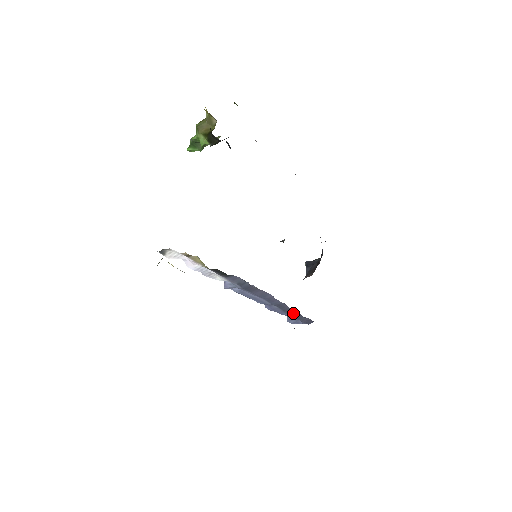
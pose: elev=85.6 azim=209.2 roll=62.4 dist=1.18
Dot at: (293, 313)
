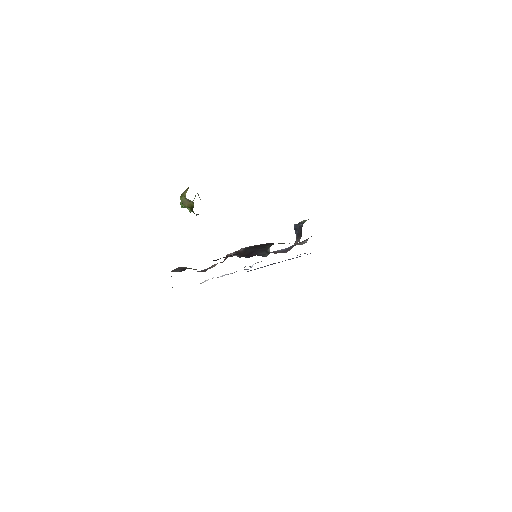
Dot at: (297, 257)
